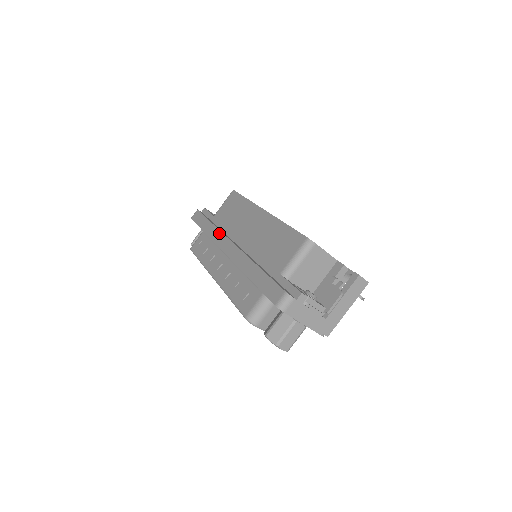
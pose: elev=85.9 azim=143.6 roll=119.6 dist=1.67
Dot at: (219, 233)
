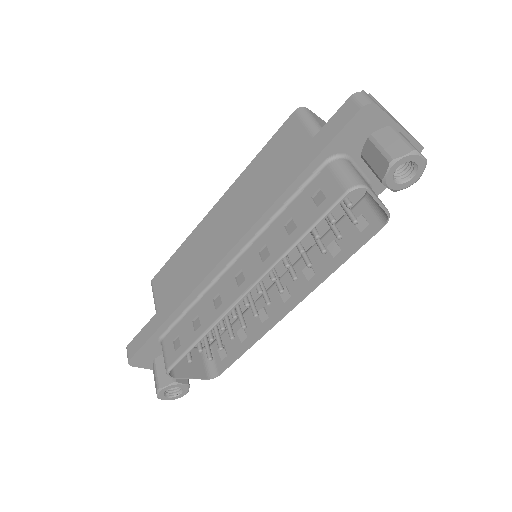
Dot at: (191, 276)
